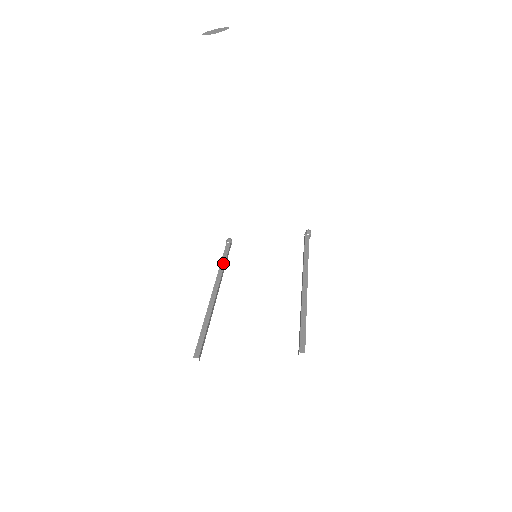
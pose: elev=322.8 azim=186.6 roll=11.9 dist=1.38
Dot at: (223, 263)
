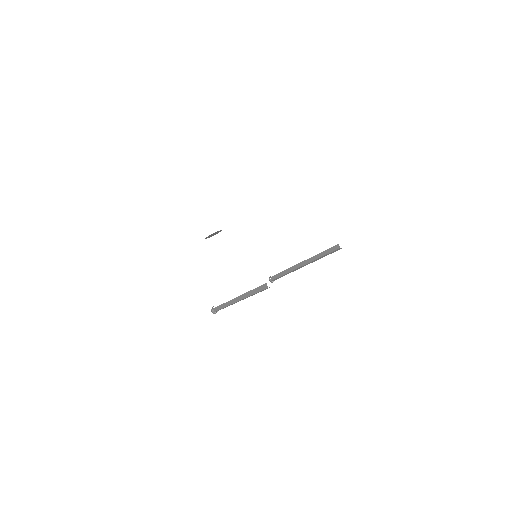
Dot at: occluded
